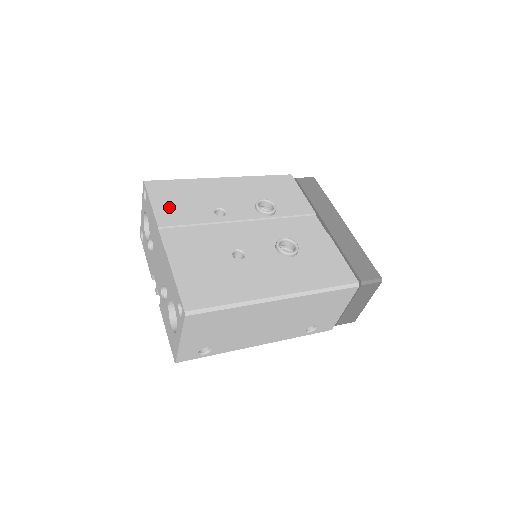
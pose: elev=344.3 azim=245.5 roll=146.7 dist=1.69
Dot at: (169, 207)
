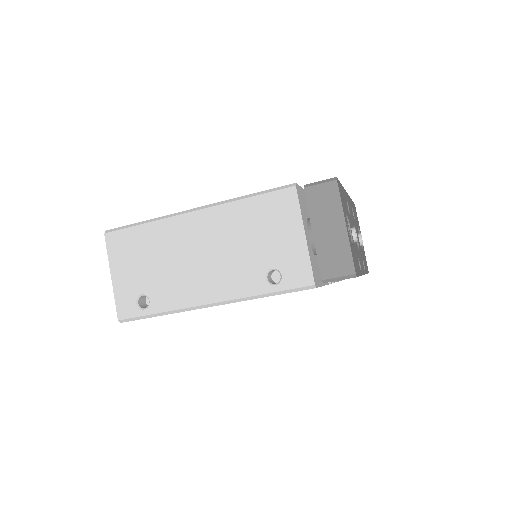
Dot at: occluded
